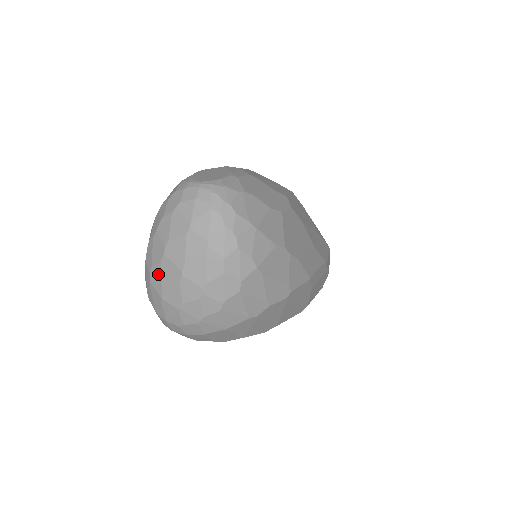
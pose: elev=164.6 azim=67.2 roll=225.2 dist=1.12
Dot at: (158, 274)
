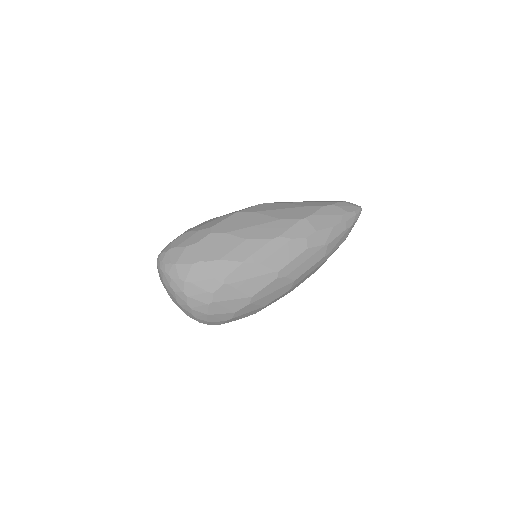
Dot at: occluded
